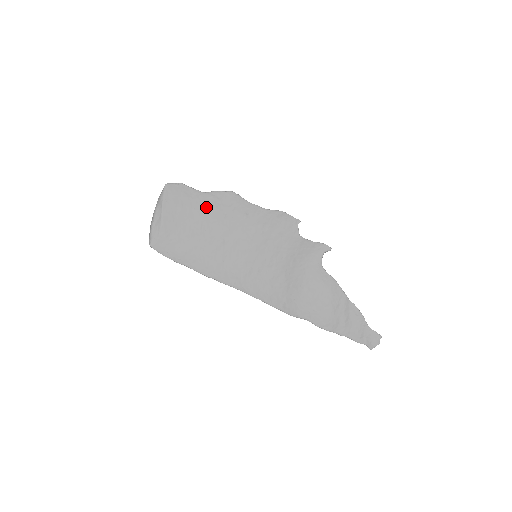
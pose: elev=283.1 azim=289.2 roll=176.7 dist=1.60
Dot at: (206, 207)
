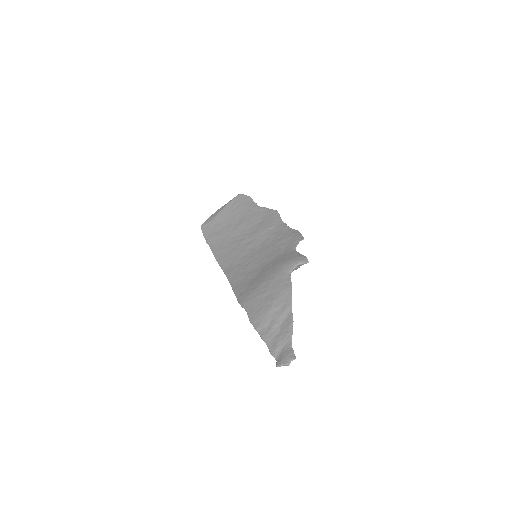
Dot at: (252, 214)
